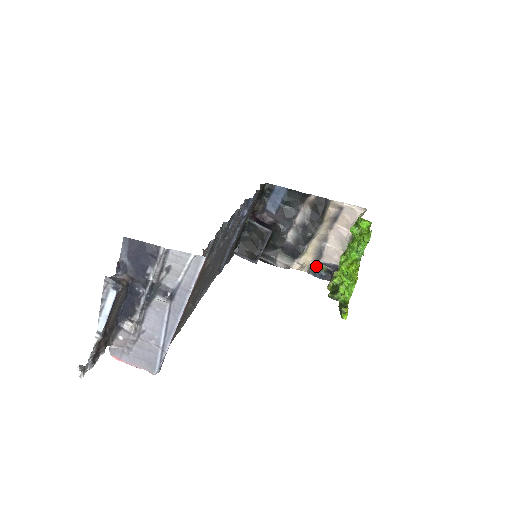
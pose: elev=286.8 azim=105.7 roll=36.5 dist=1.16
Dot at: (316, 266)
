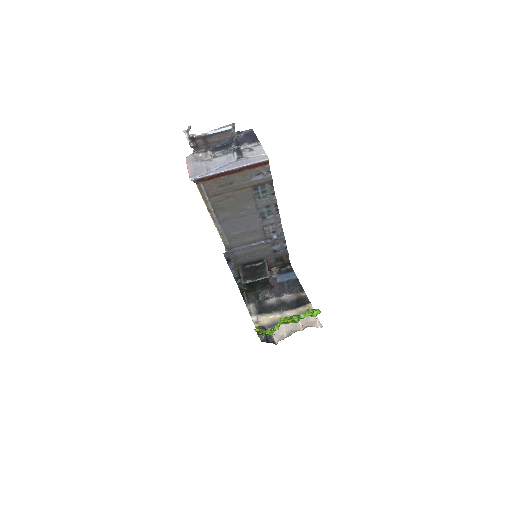
Dot at: (264, 328)
